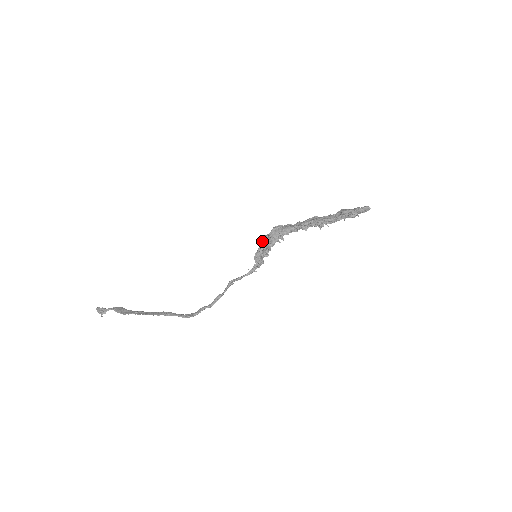
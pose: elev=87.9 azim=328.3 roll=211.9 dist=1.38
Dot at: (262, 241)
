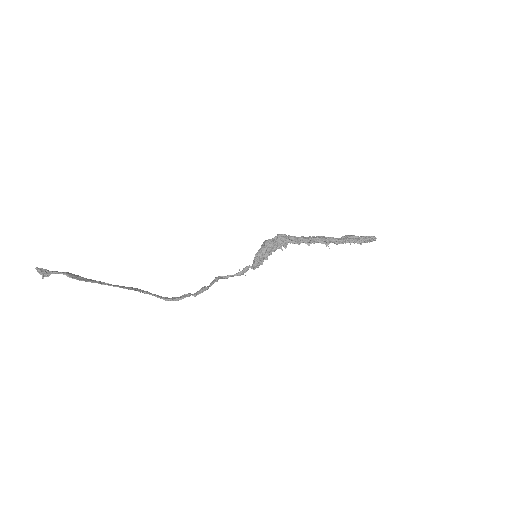
Dot at: (266, 243)
